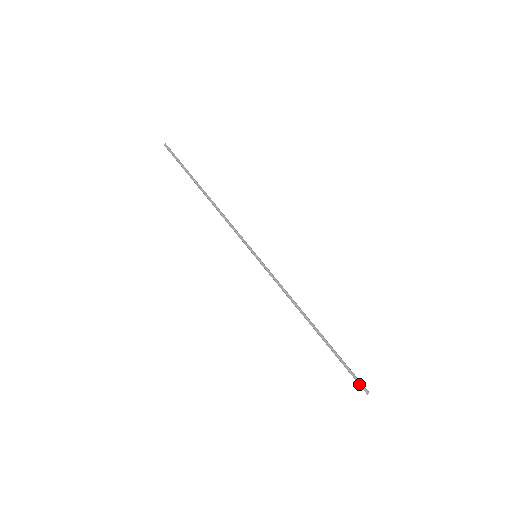
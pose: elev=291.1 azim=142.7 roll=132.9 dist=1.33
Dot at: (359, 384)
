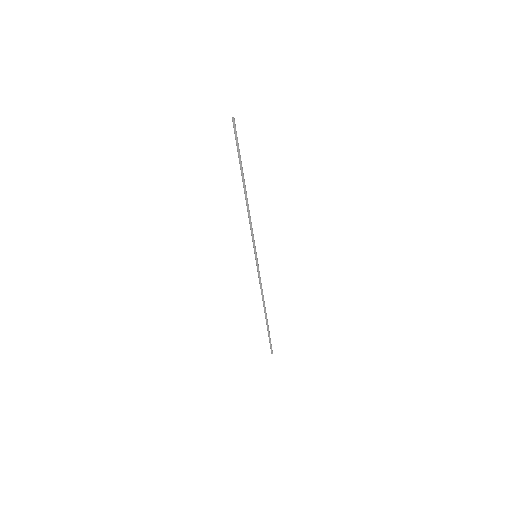
Dot at: (270, 348)
